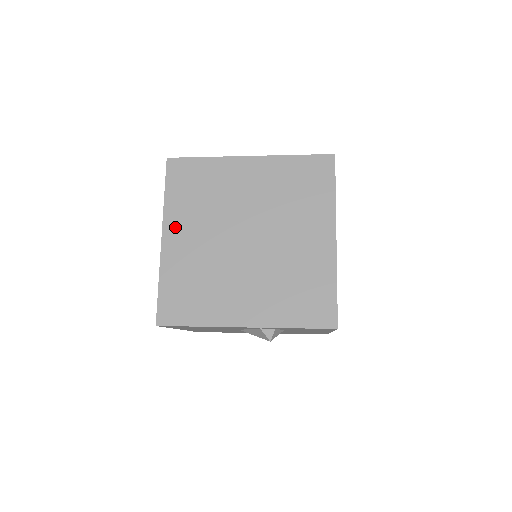
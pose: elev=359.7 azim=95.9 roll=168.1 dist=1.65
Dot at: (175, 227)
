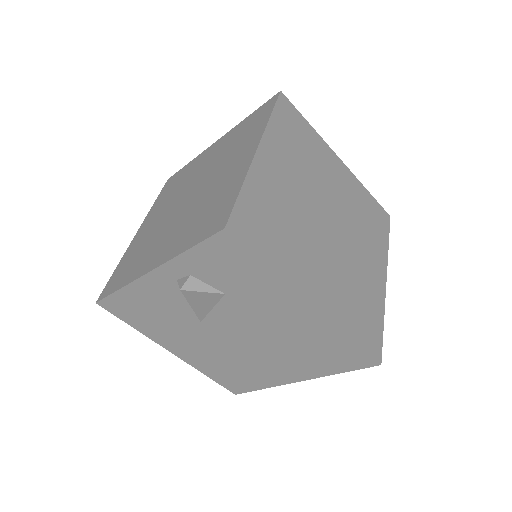
Dot at: (148, 220)
